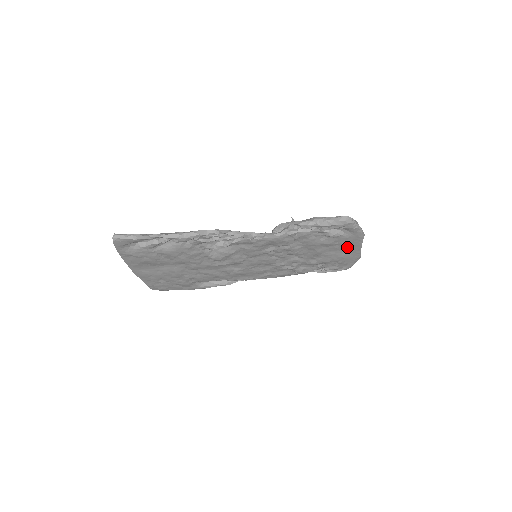
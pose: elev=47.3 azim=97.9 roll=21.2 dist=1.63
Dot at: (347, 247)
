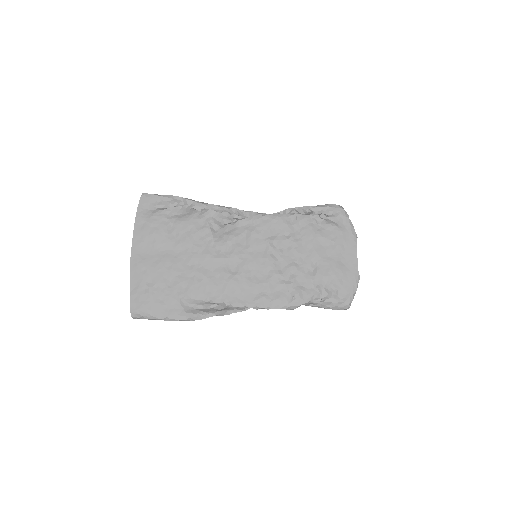
Dot at: (343, 253)
